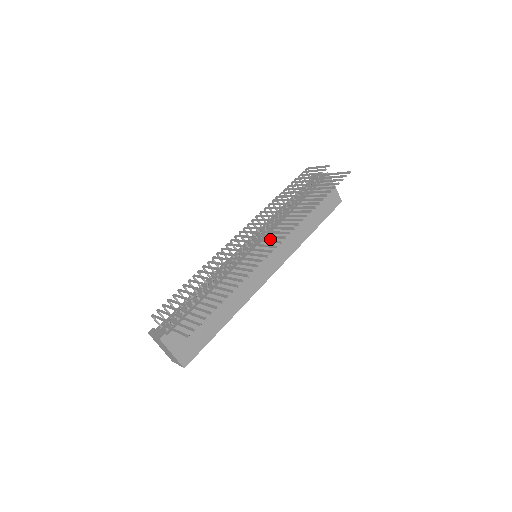
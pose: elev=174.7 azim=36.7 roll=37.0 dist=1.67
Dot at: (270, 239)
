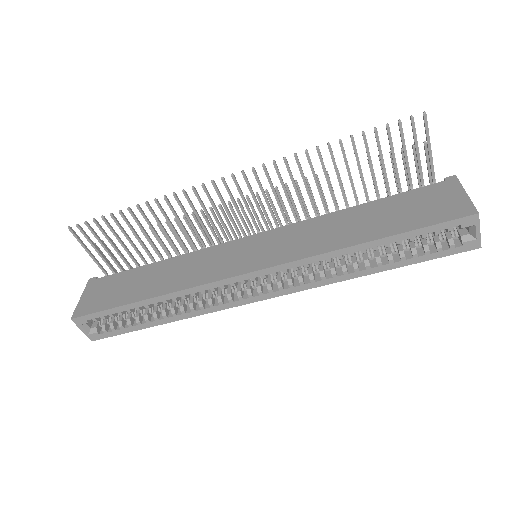
Dot at: (281, 232)
